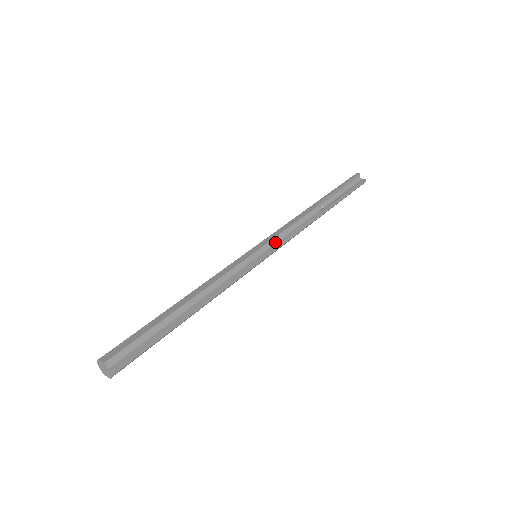
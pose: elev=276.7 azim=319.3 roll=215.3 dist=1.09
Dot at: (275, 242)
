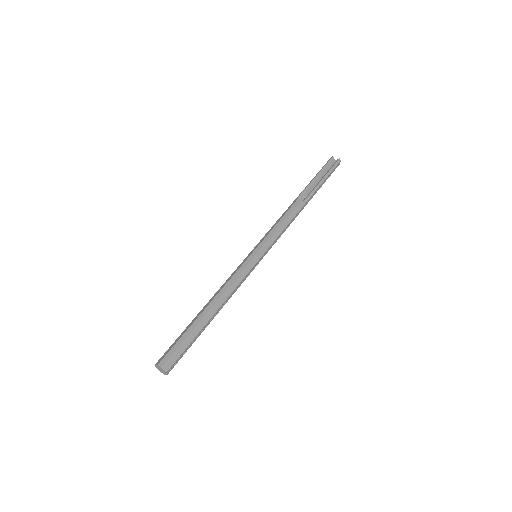
Dot at: (267, 240)
